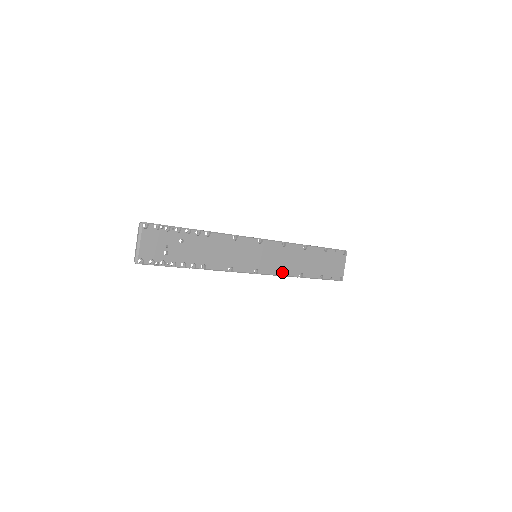
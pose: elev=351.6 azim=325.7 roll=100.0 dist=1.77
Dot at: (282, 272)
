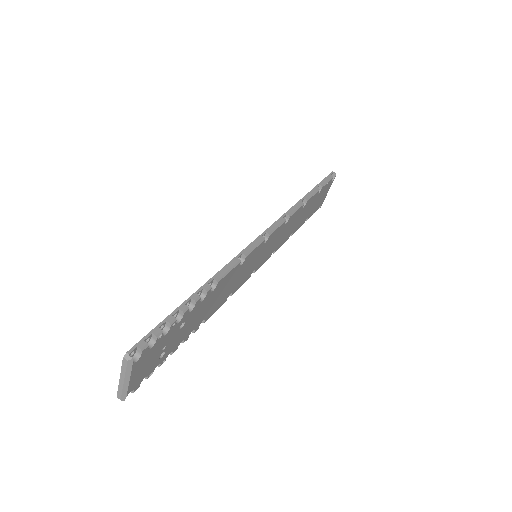
Dot at: (276, 249)
